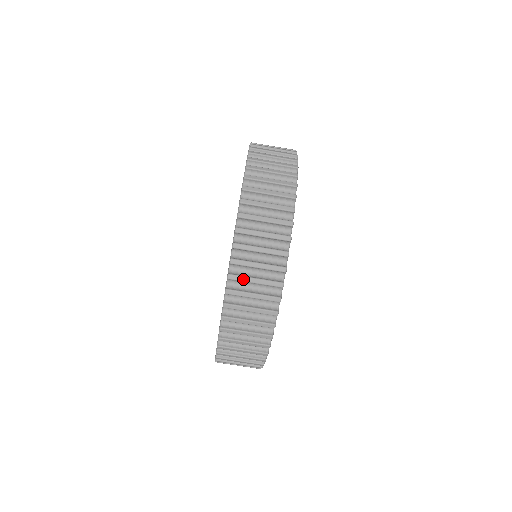
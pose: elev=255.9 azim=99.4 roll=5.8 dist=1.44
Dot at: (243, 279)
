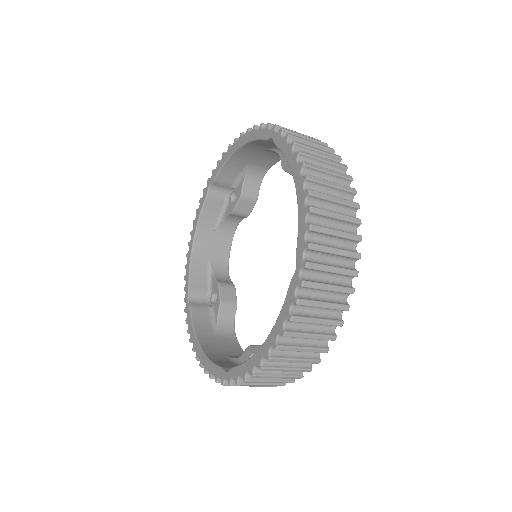
Dot at: (250, 385)
